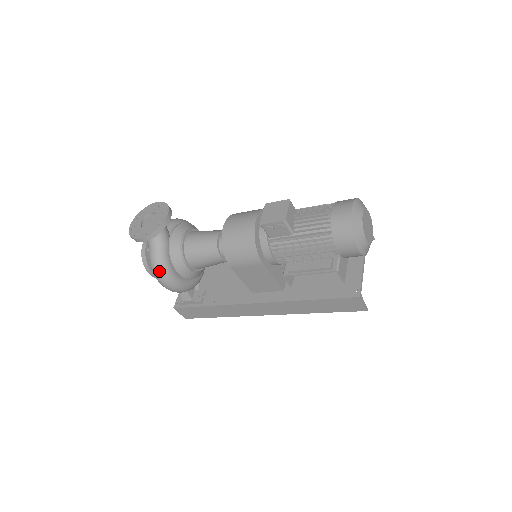
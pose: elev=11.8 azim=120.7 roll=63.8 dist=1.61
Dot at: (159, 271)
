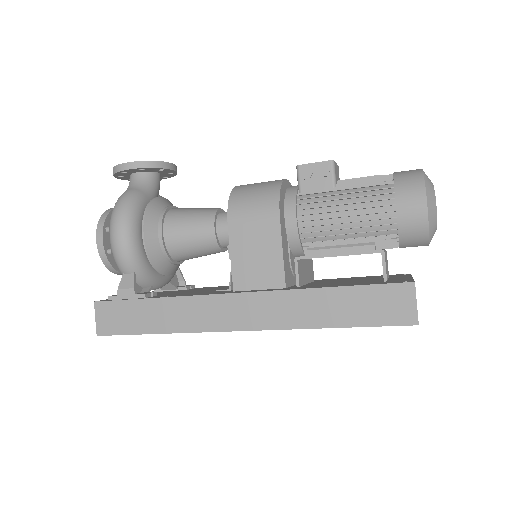
Dot at: (124, 209)
